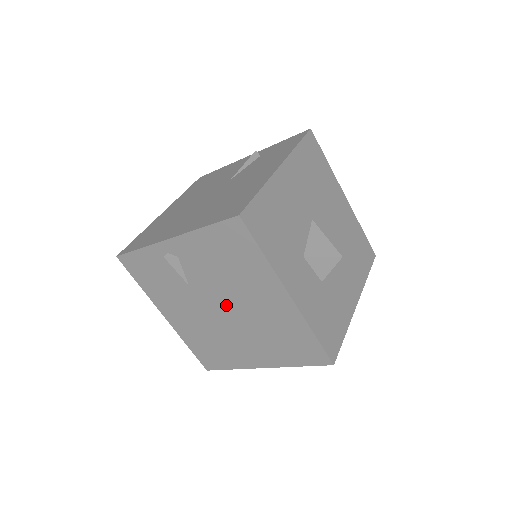
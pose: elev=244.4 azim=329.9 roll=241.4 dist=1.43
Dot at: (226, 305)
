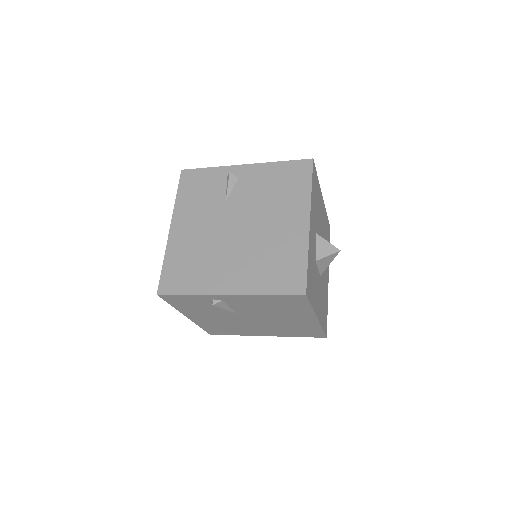
Dot at: (245, 223)
